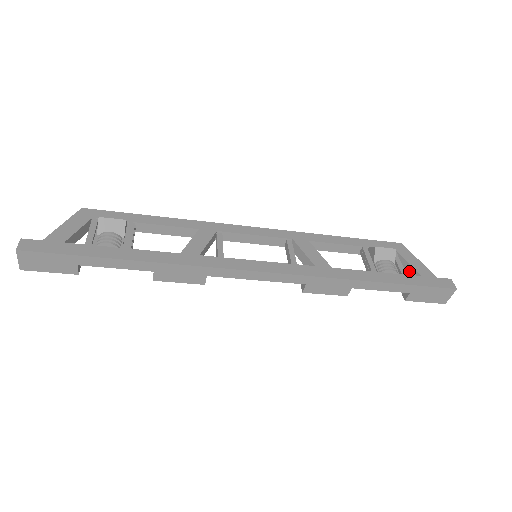
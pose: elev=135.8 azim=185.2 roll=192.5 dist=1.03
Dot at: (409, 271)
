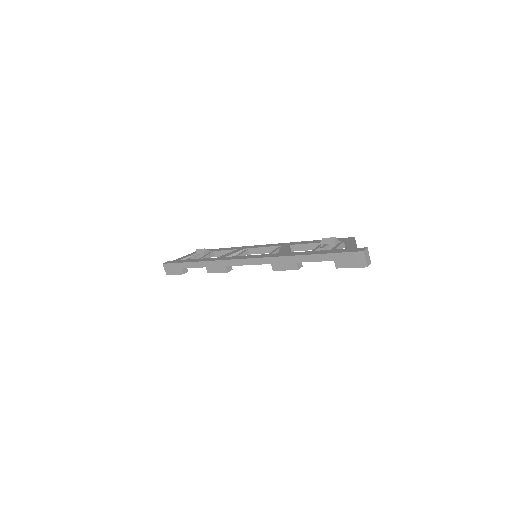
Dot at: occluded
